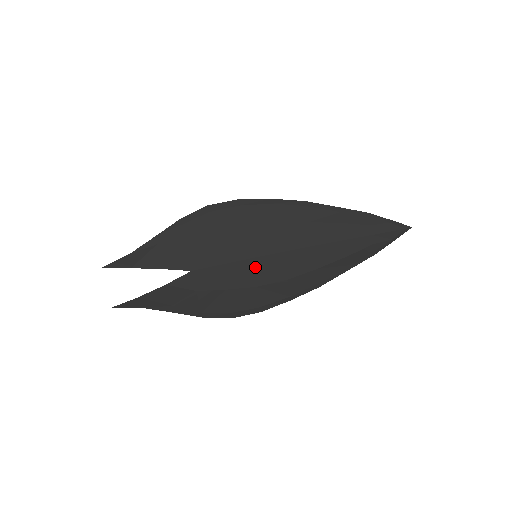
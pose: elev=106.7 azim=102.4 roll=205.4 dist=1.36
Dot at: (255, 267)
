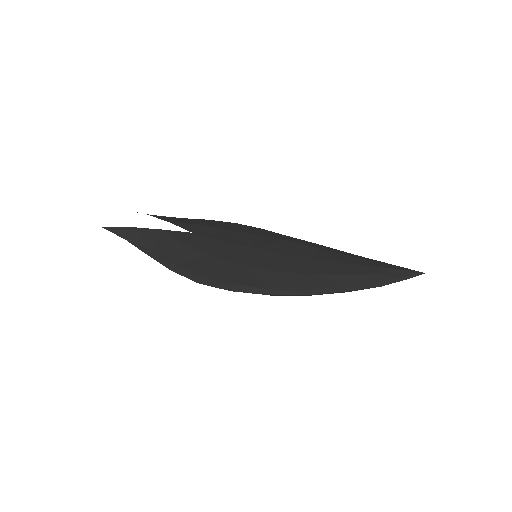
Dot at: (251, 254)
